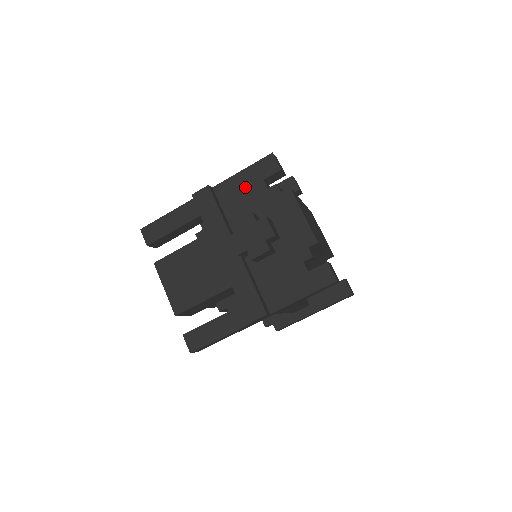
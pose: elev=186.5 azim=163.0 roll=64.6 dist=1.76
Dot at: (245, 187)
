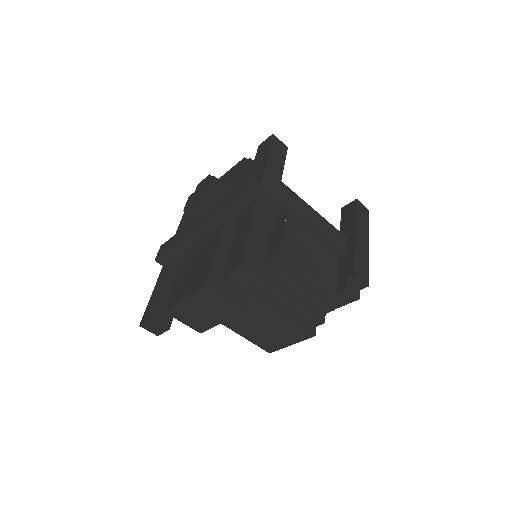
Dot at: (186, 223)
